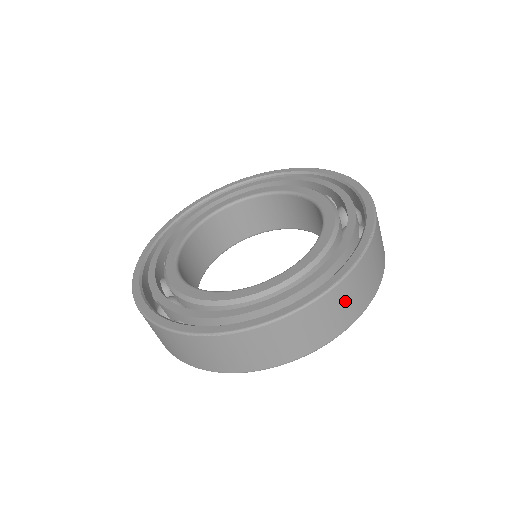
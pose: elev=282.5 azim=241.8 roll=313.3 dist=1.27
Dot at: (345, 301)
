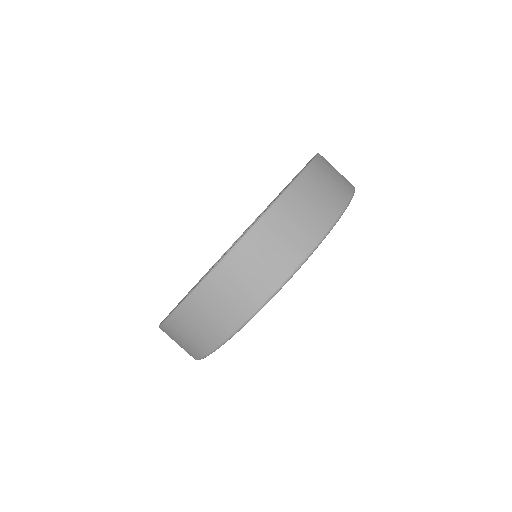
Dot at: (324, 183)
